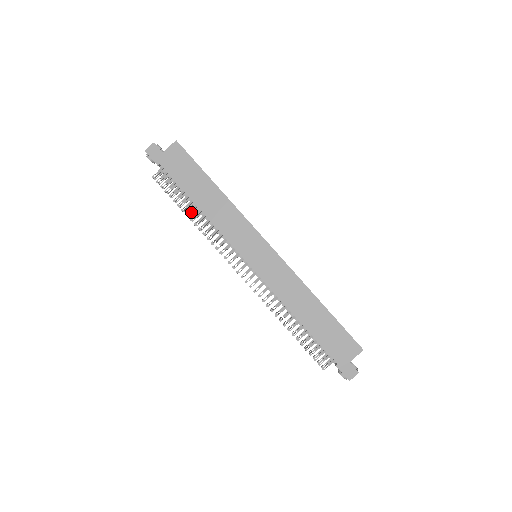
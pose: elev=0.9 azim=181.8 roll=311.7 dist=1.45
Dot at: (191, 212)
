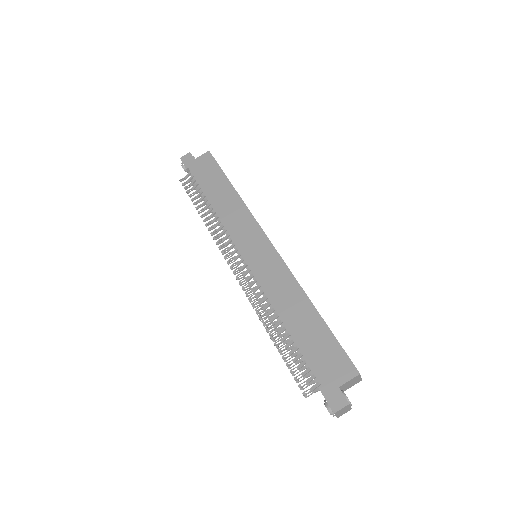
Dot at: (204, 210)
